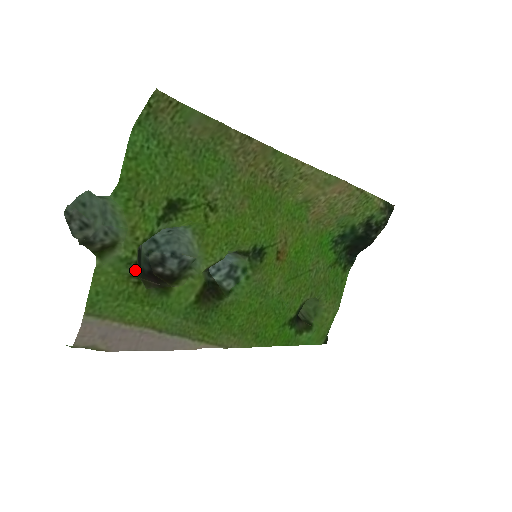
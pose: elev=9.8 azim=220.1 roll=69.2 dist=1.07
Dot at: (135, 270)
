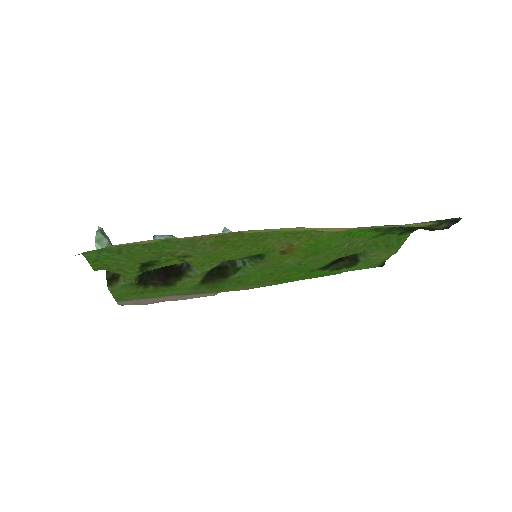
Dot at: (139, 285)
